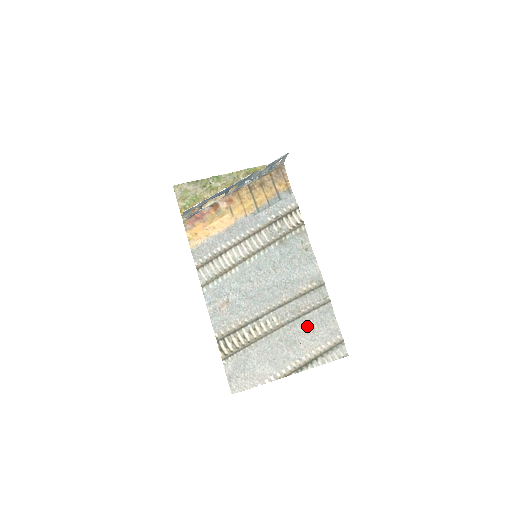
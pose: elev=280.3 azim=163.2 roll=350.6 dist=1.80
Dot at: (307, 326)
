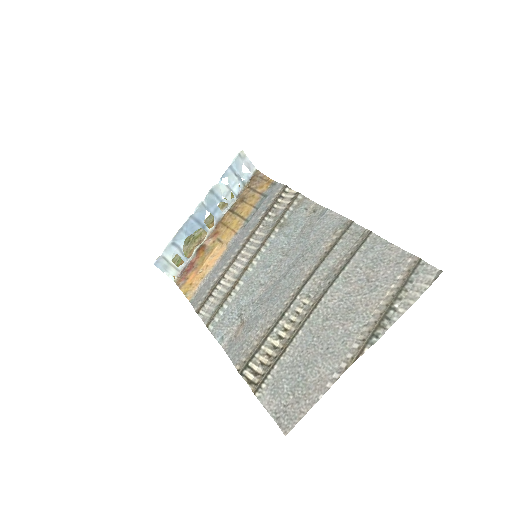
Dot at: (355, 280)
